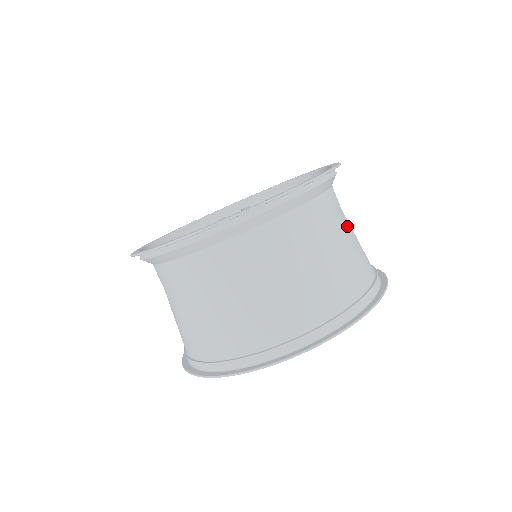
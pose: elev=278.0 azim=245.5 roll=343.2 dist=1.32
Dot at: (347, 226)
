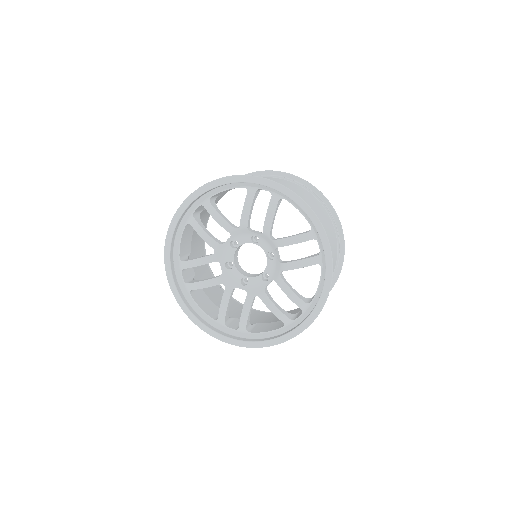
Dot at: occluded
